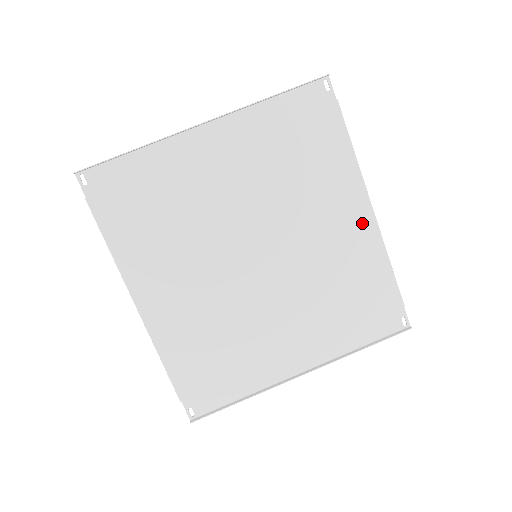
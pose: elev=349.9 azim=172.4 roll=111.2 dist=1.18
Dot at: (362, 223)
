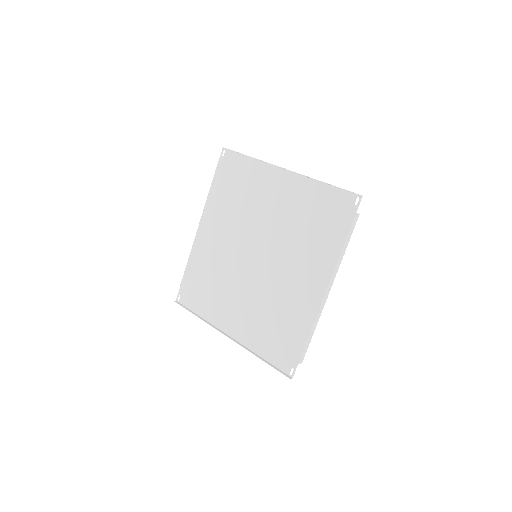
Dot at: (315, 293)
